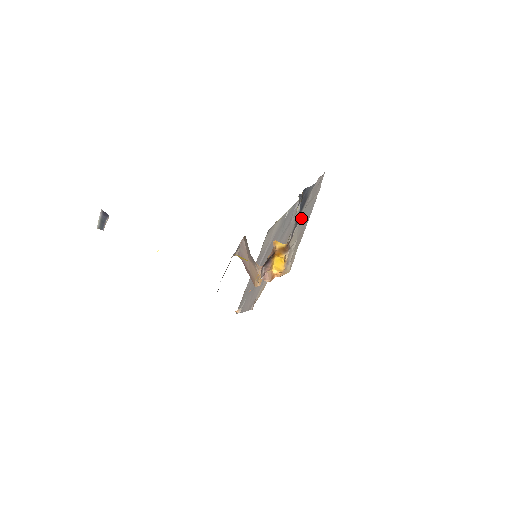
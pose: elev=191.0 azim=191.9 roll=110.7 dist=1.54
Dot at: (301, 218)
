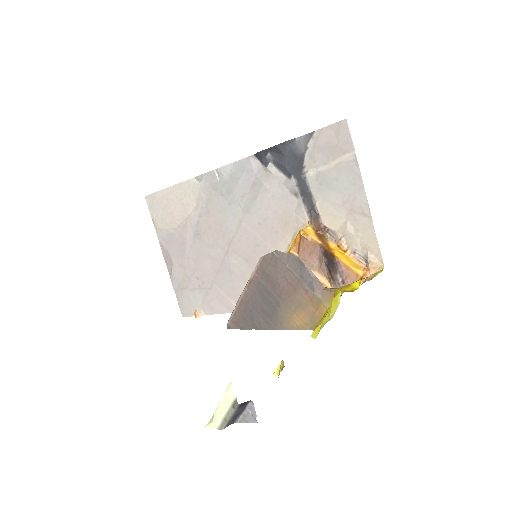
Dot at: (321, 188)
